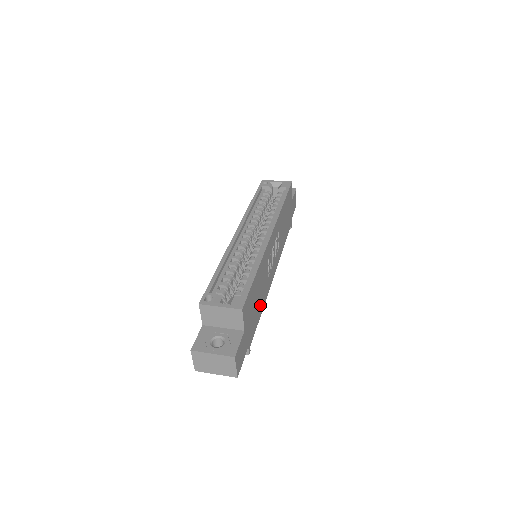
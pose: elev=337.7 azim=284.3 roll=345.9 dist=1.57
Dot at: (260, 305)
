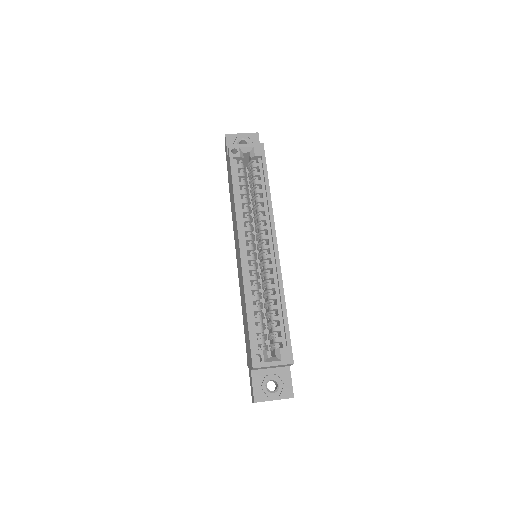
Dot at: occluded
